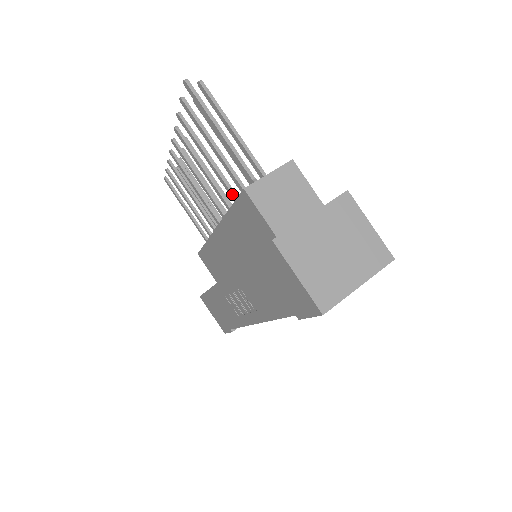
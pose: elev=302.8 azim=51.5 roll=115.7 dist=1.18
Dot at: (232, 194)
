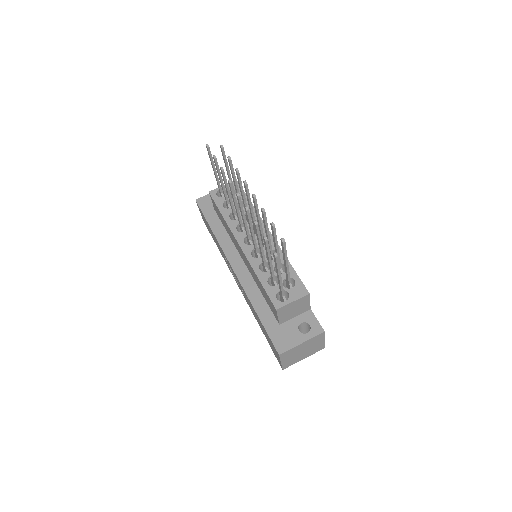
Dot at: (264, 264)
